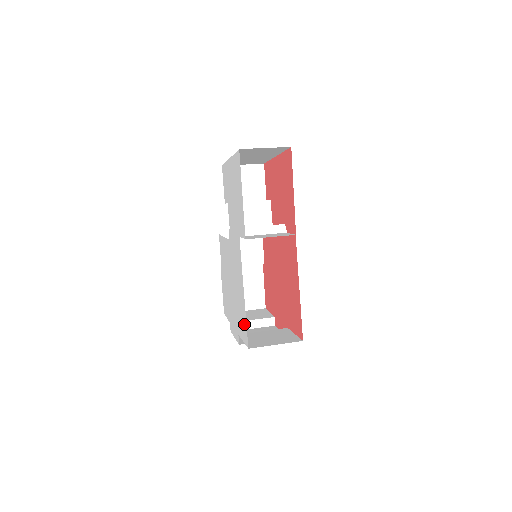
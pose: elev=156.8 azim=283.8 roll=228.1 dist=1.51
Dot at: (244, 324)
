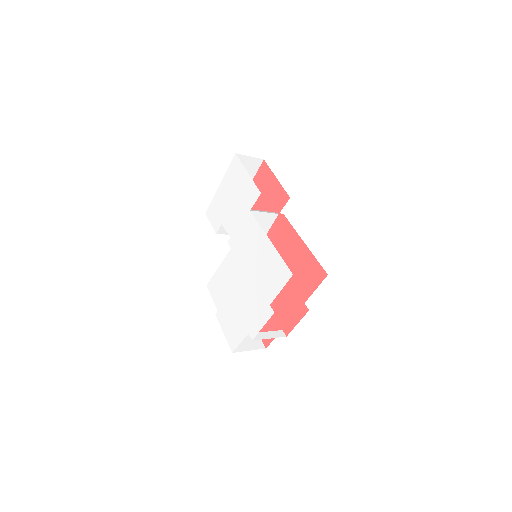
Dot at: (278, 267)
